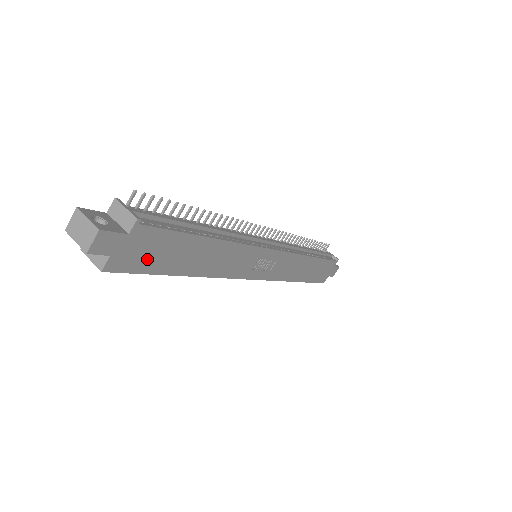
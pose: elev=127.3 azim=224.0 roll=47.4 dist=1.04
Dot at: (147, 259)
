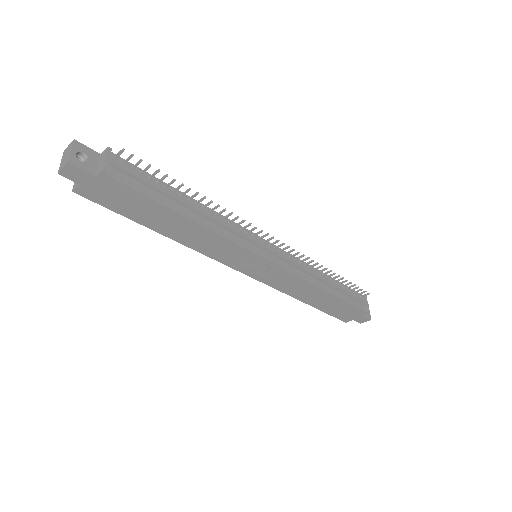
Dot at: (116, 202)
